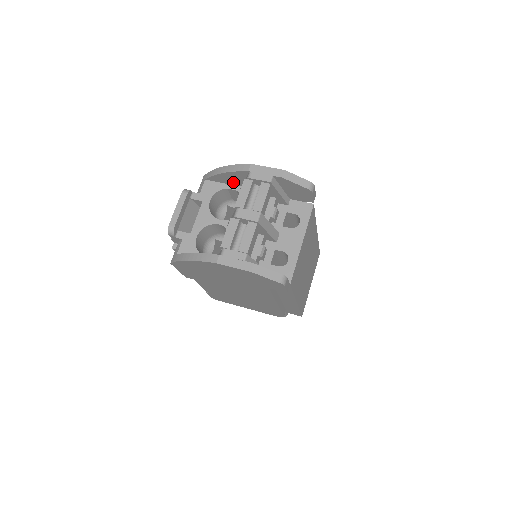
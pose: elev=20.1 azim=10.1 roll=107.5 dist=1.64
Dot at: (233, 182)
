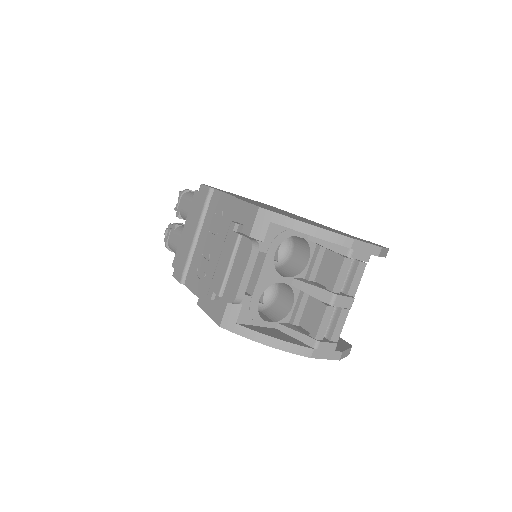
Dot at: occluded
